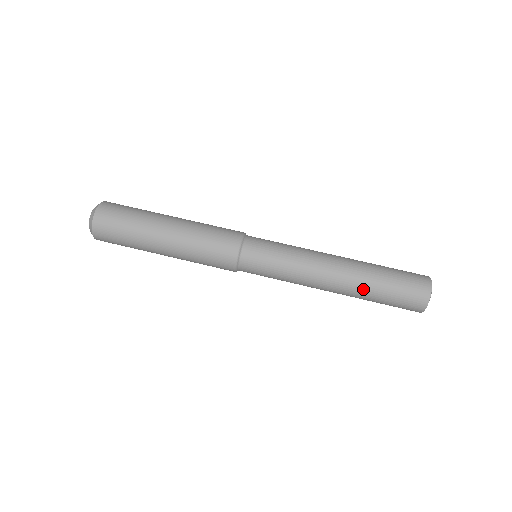
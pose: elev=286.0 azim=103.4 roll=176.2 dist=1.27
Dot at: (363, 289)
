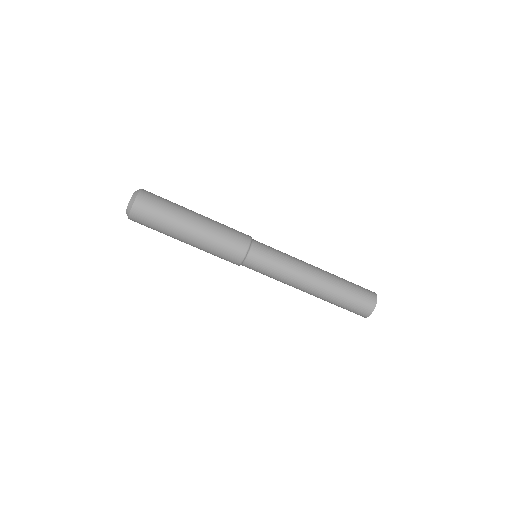
Dot at: (324, 300)
